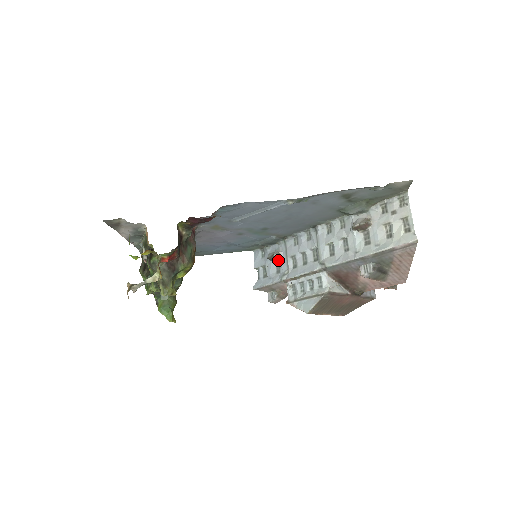
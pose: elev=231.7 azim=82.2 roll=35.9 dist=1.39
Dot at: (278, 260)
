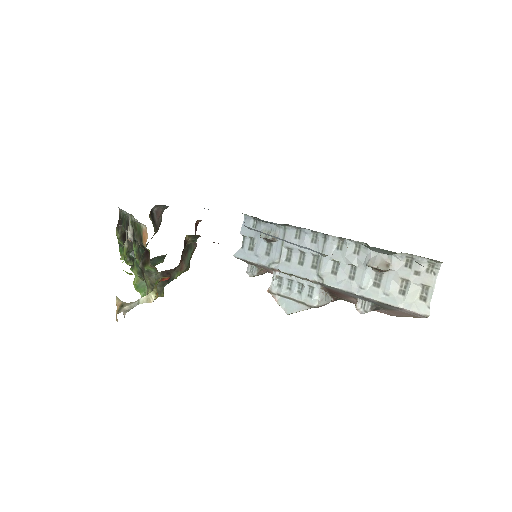
Dot at: (271, 242)
